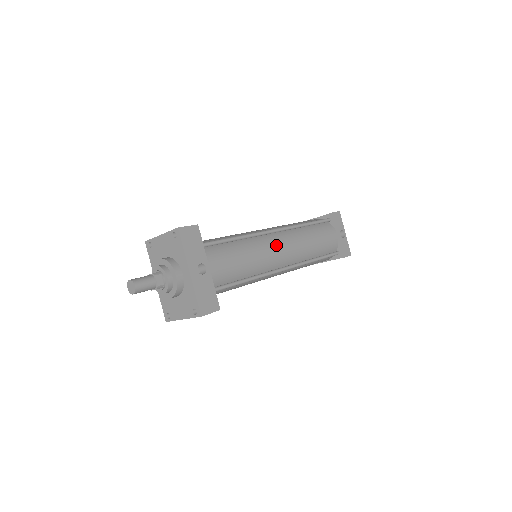
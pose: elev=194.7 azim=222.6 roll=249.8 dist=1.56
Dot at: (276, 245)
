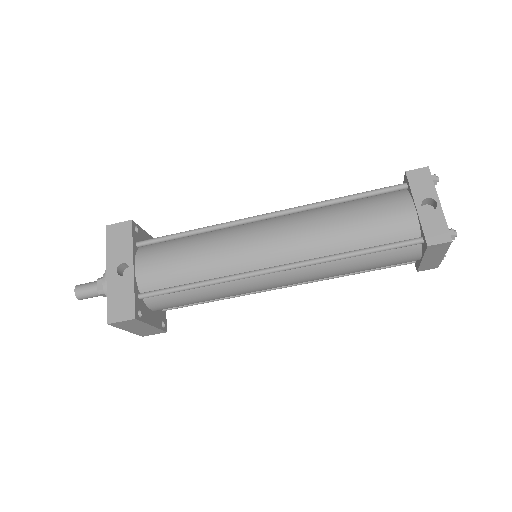
Dot at: (257, 235)
